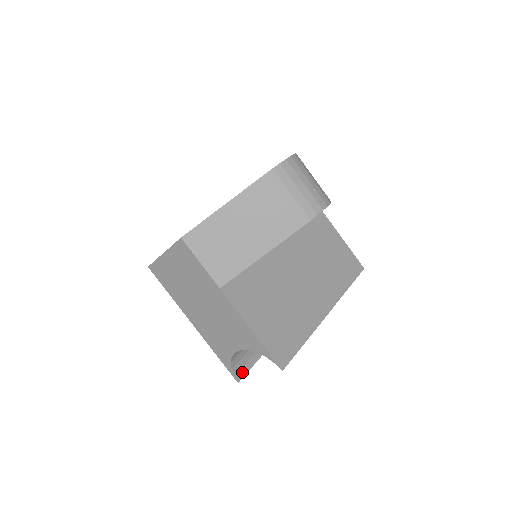
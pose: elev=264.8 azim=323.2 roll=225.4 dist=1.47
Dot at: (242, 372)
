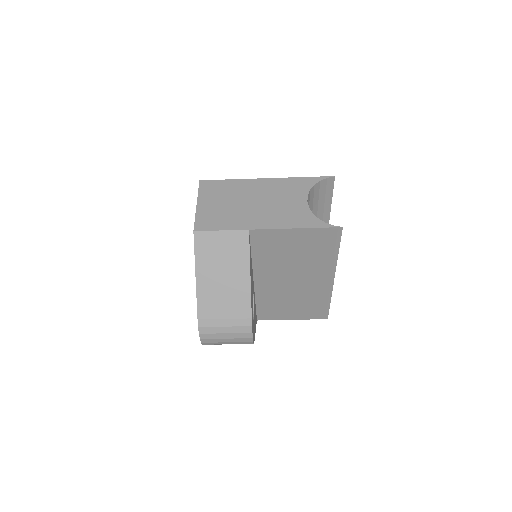
Dot at: occluded
